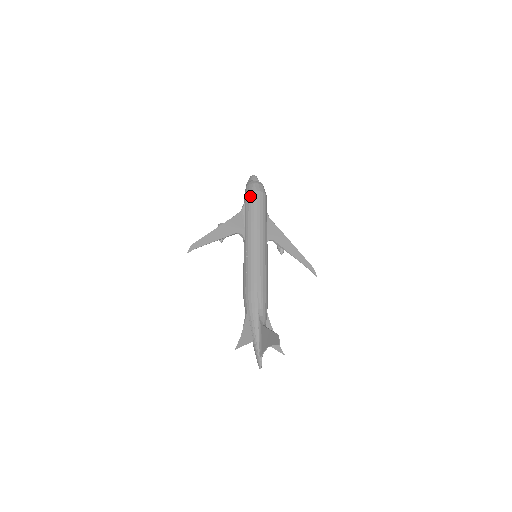
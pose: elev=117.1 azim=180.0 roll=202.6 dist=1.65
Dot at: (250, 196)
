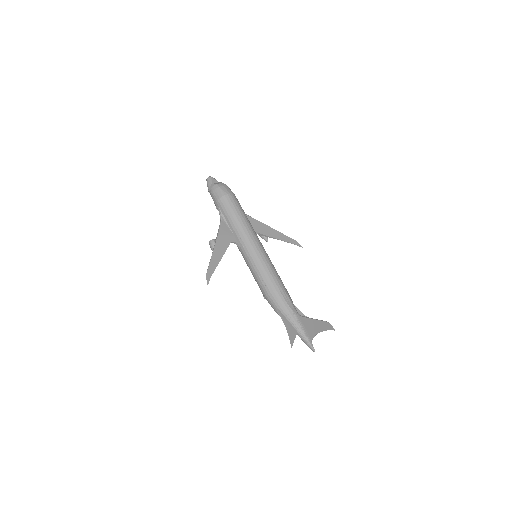
Dot at: (224, 202)
